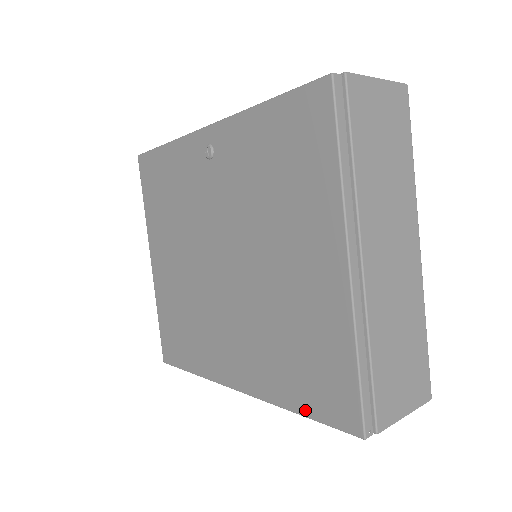
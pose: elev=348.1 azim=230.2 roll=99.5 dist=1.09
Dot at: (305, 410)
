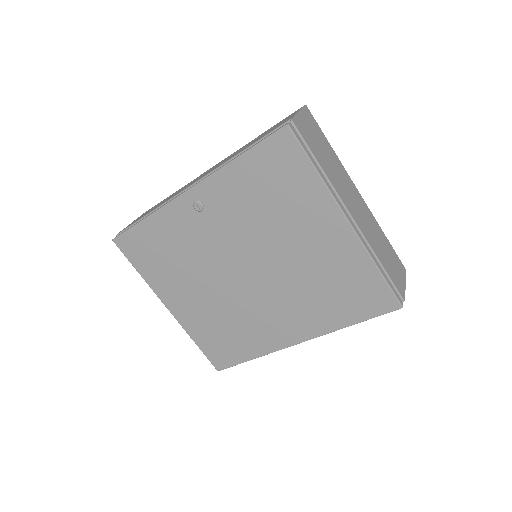
Dot at: (357, 319)
